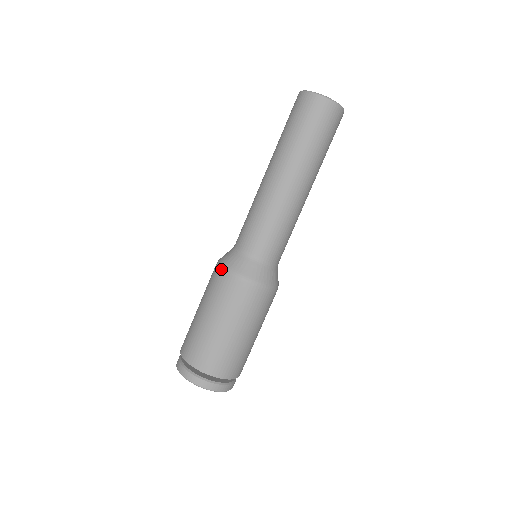
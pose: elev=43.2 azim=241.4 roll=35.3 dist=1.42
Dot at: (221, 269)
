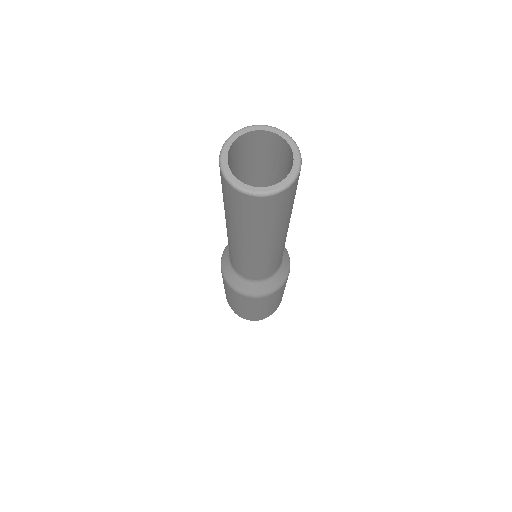
Dot at: (222, 275)
